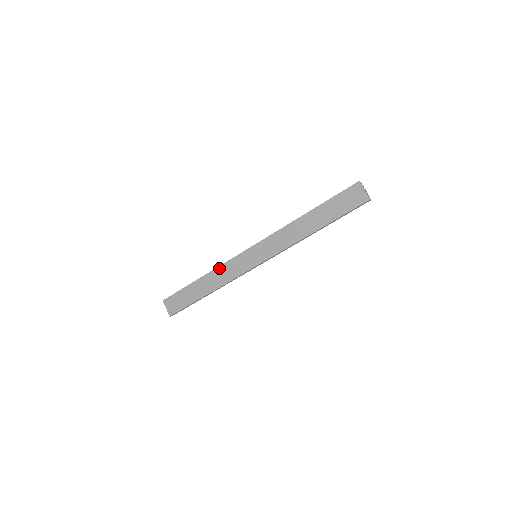
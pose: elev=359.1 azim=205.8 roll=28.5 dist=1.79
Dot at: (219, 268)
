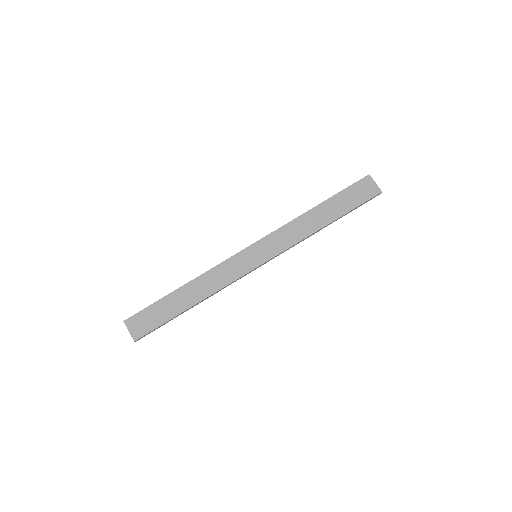
Dot at: (209, 272)
